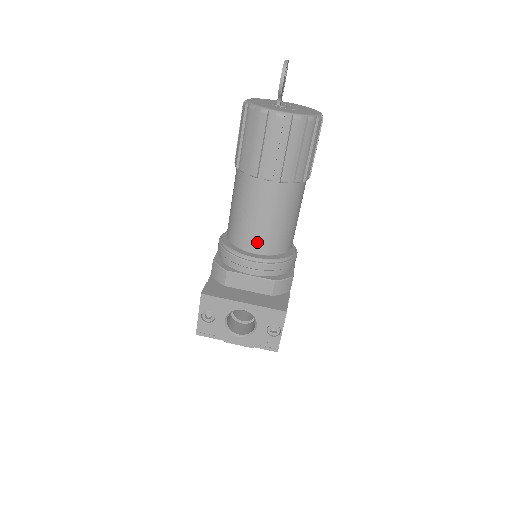
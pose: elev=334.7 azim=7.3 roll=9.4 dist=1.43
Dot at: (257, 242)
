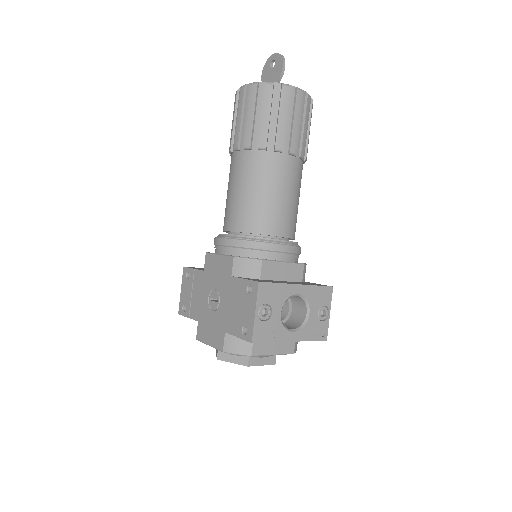
Dot at: (283, 224)
